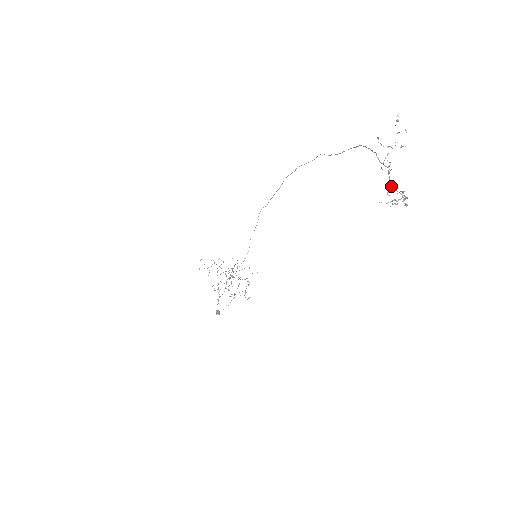
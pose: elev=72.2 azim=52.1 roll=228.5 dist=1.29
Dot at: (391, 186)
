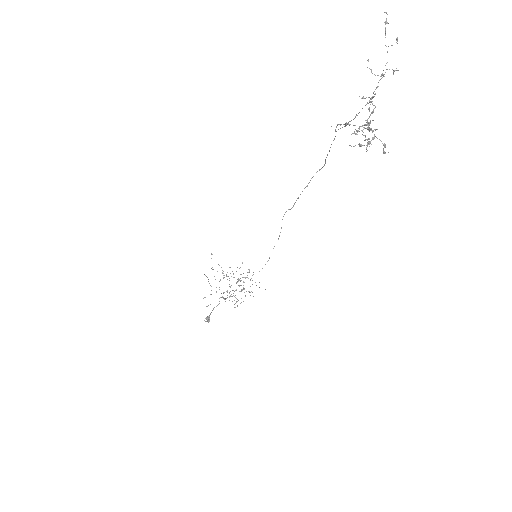
Dot at: occluded
